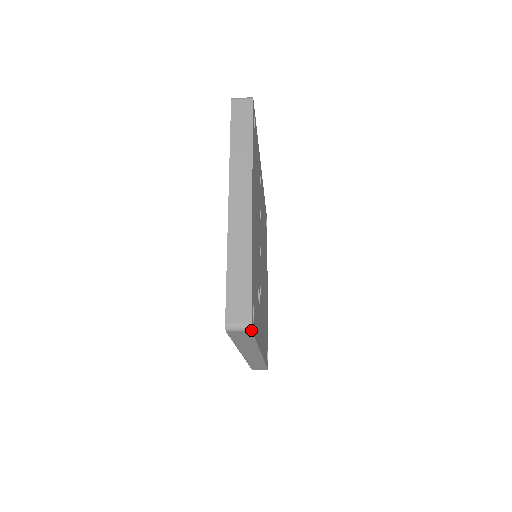
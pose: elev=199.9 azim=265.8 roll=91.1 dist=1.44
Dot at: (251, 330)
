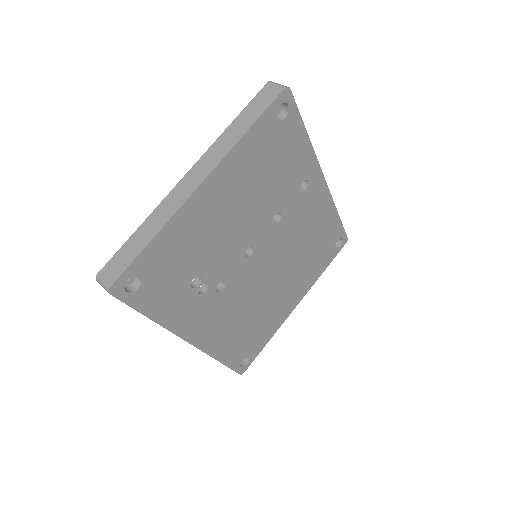
Dot at: (109, 293)
